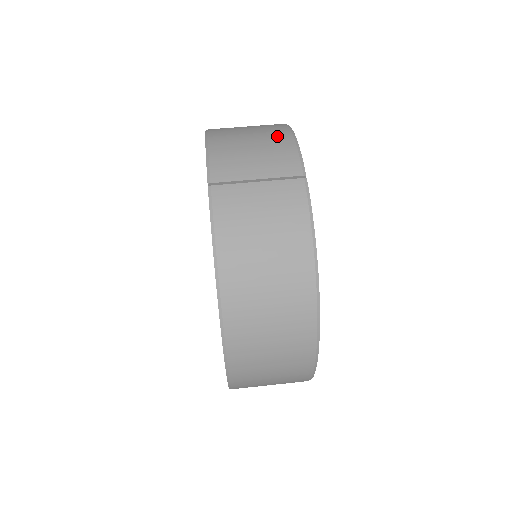
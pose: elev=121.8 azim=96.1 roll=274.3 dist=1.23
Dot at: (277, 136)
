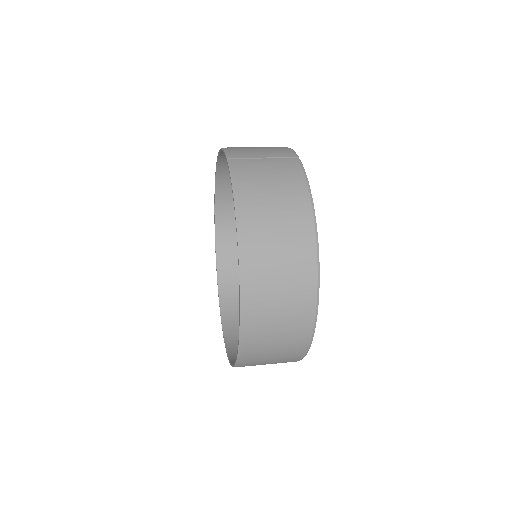
Dot at: occluded
